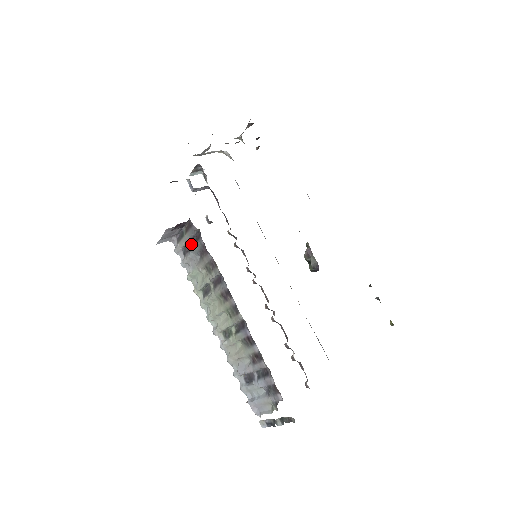
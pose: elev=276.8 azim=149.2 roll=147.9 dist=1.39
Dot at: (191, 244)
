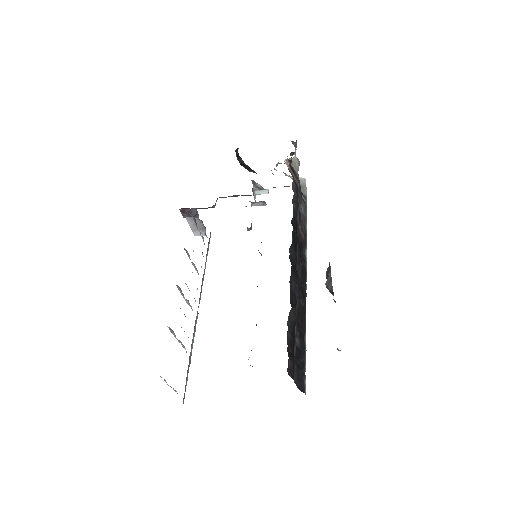
Dot at: occluded
